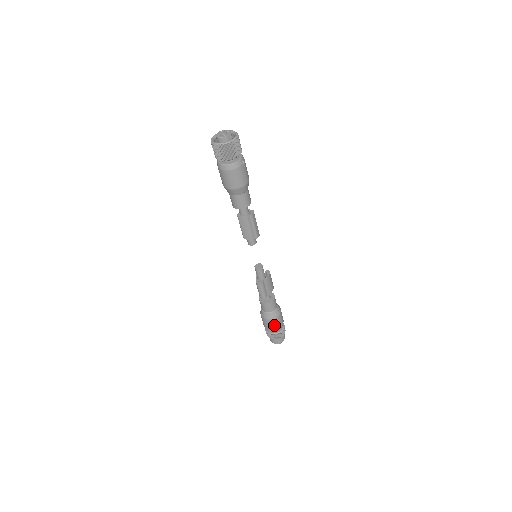
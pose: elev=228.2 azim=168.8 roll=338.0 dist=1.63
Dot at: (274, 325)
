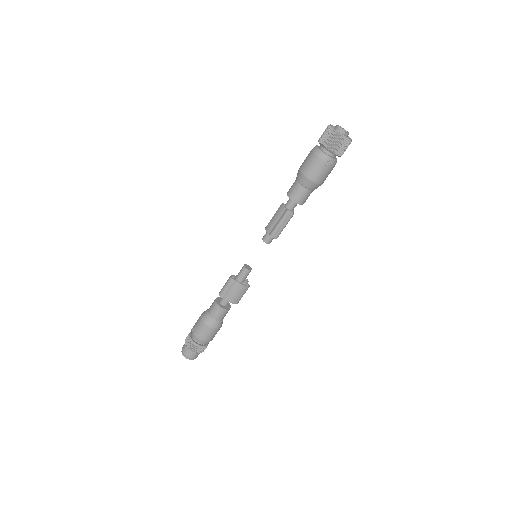
Dot at: (198, 329)
